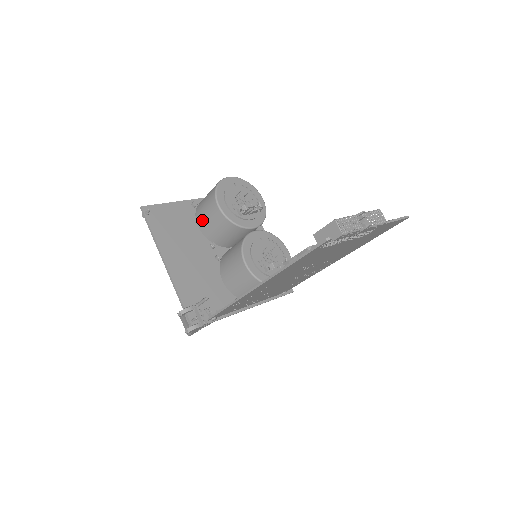
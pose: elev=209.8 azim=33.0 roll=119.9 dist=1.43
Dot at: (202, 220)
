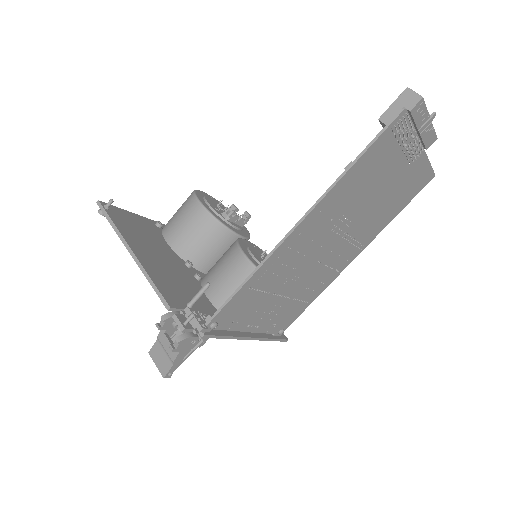
Dot at: (174, 232)
